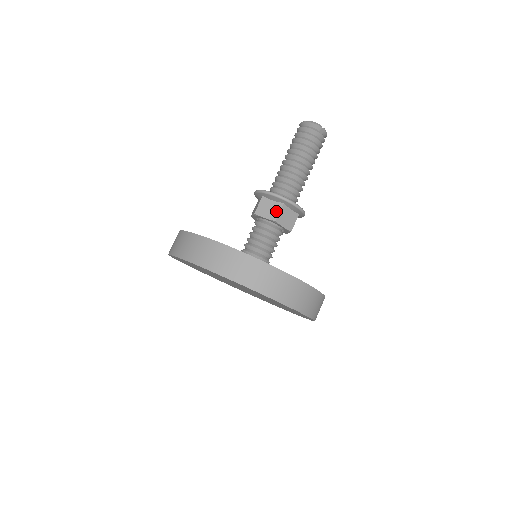
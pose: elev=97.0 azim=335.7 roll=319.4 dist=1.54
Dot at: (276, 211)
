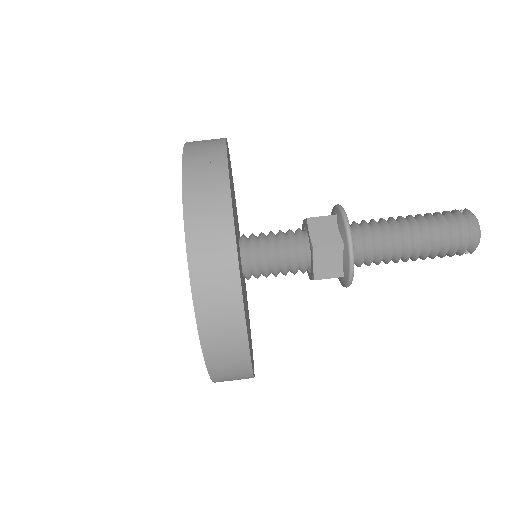
Dot at: (329, 274)
